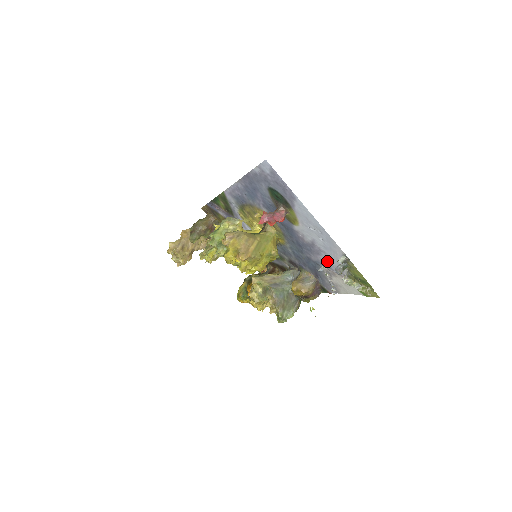
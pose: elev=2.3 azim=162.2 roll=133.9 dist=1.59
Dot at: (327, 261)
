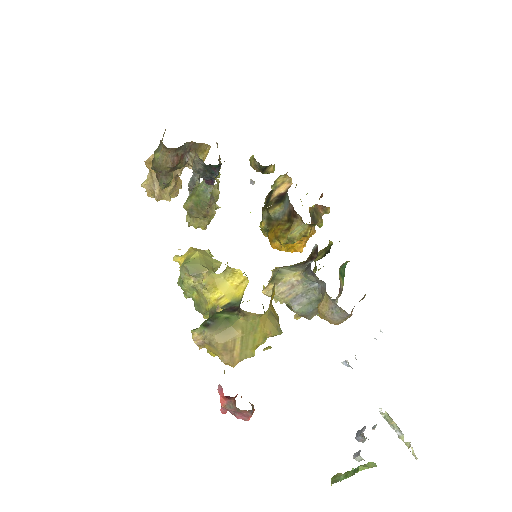
Dot at: occluded
